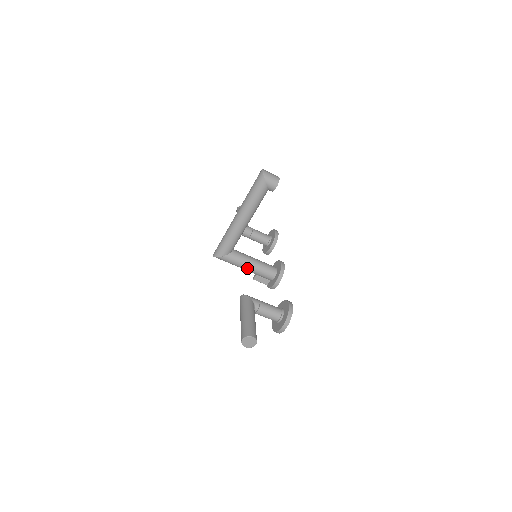
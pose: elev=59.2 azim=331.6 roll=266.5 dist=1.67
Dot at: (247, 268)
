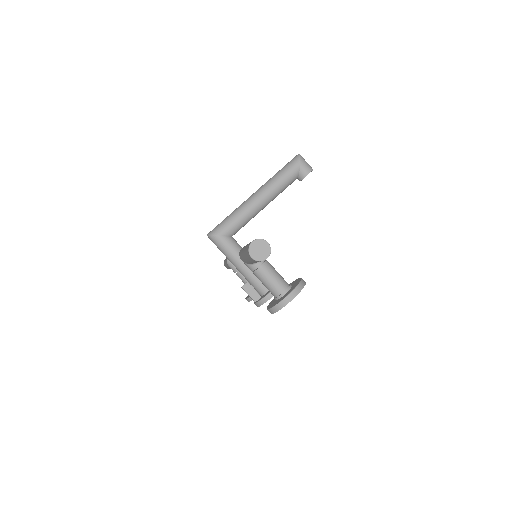
Dot at: (242, 263)
